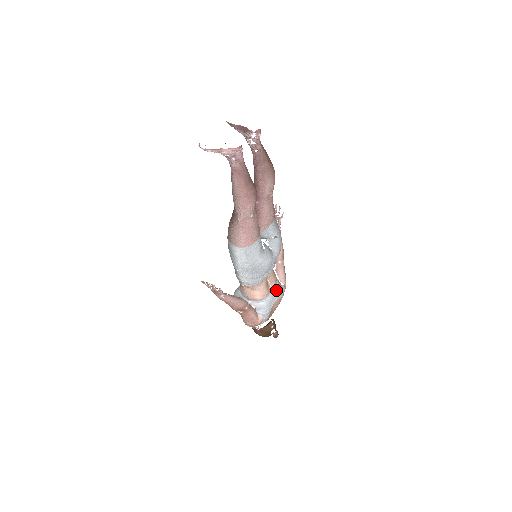
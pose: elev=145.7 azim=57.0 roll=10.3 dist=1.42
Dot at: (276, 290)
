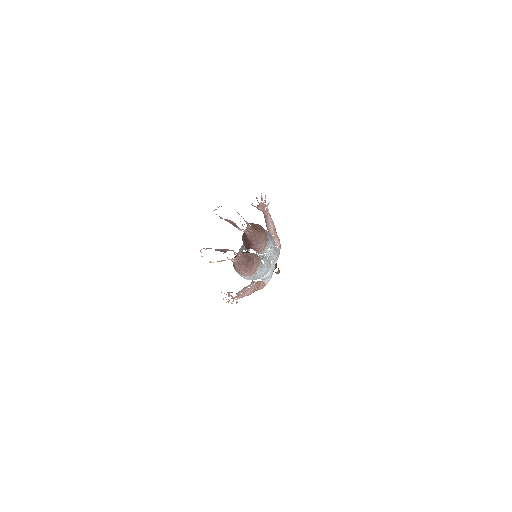
Dot at: (274, 259)
